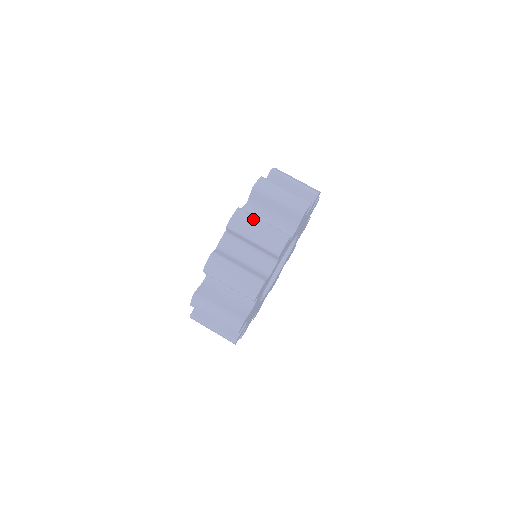
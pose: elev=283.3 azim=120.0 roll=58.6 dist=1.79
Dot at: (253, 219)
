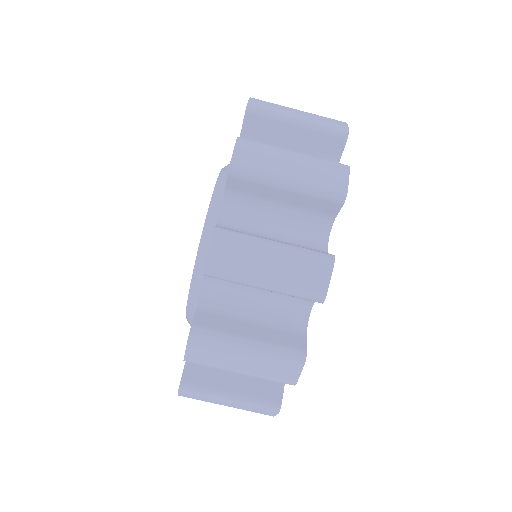
Dot at: (274, 149)
